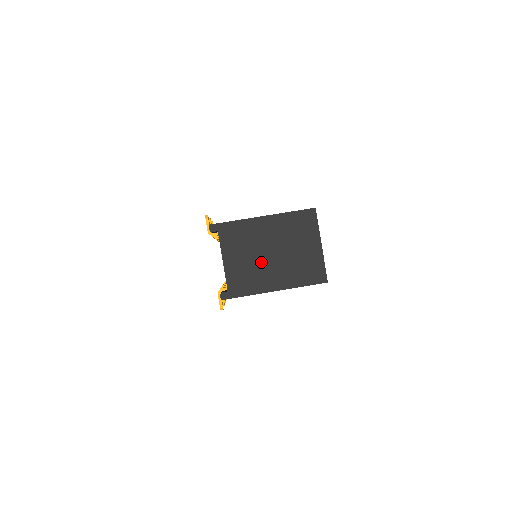
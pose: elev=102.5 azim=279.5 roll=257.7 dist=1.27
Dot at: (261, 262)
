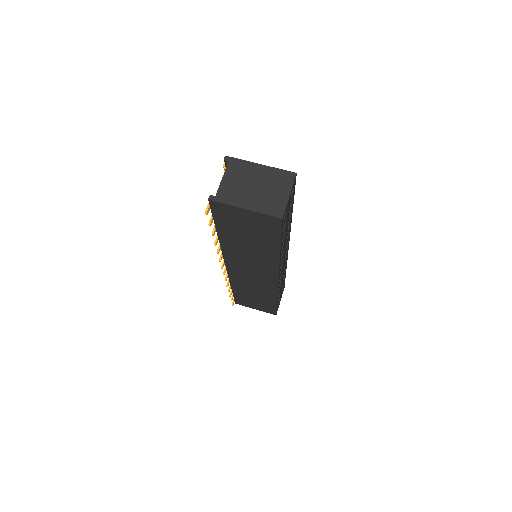
Dot at: (246, 189)
